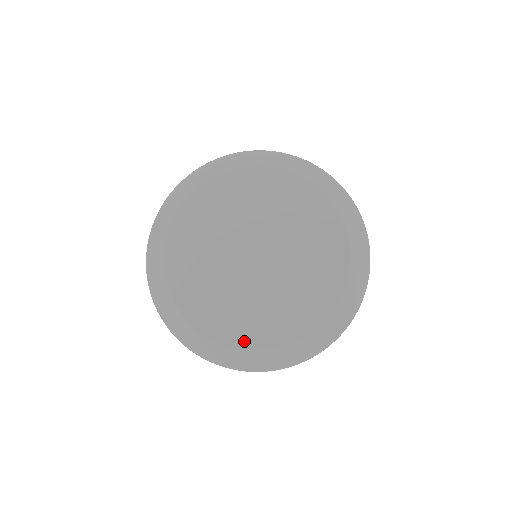
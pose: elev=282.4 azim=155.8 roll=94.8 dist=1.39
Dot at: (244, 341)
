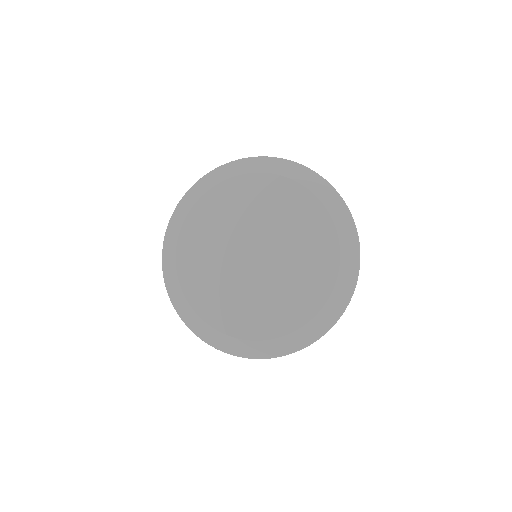
Dot at: (235, 330)
